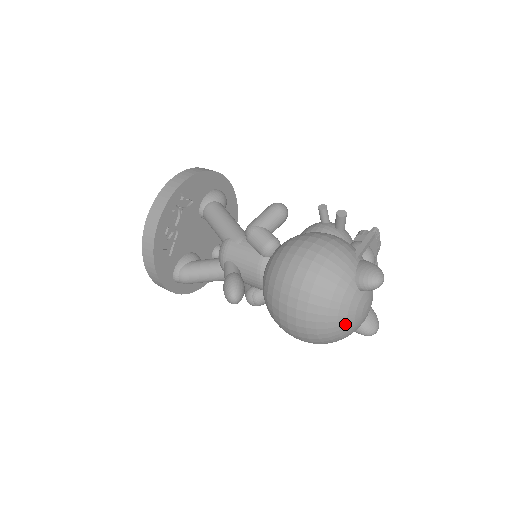
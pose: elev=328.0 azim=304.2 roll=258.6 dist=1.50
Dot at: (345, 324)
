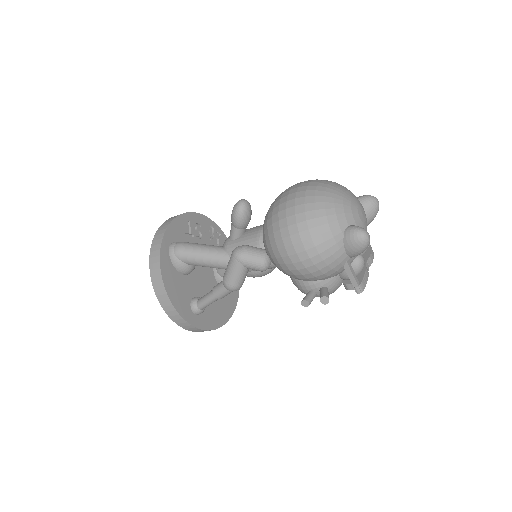
Dot at: (343, 194)
